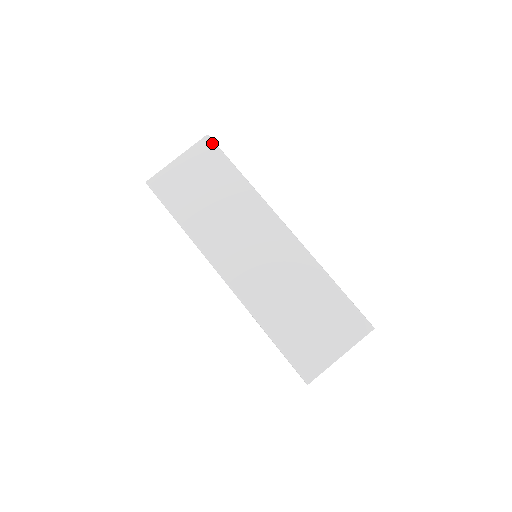
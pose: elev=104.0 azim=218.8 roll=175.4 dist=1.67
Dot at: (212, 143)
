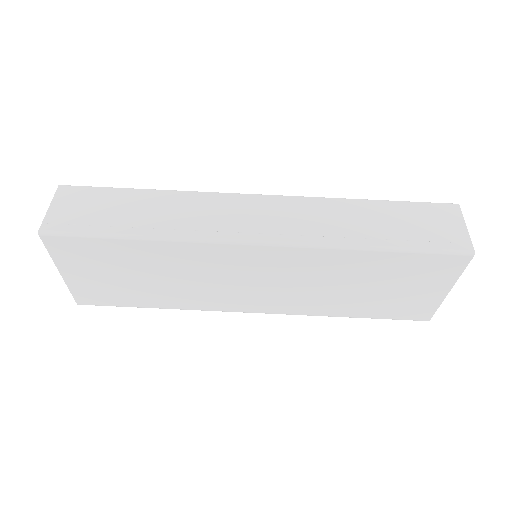
Dot at: (58, 237)
